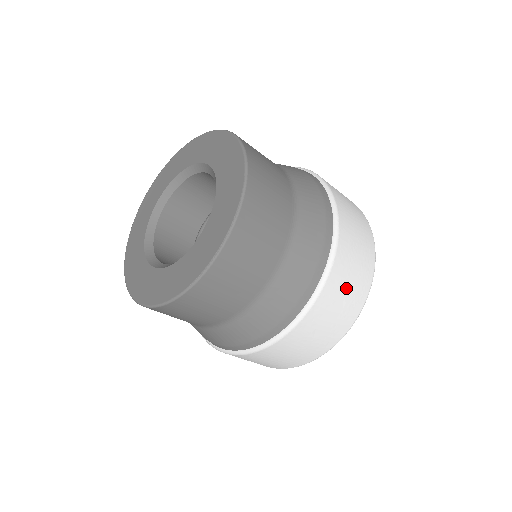
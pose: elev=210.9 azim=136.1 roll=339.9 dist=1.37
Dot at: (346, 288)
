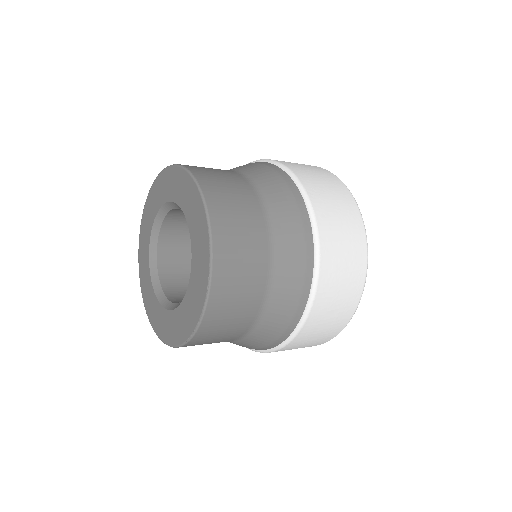
Dot at: (335, 303)
